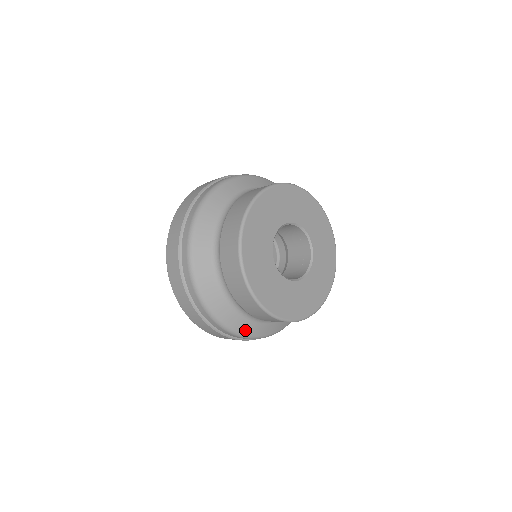
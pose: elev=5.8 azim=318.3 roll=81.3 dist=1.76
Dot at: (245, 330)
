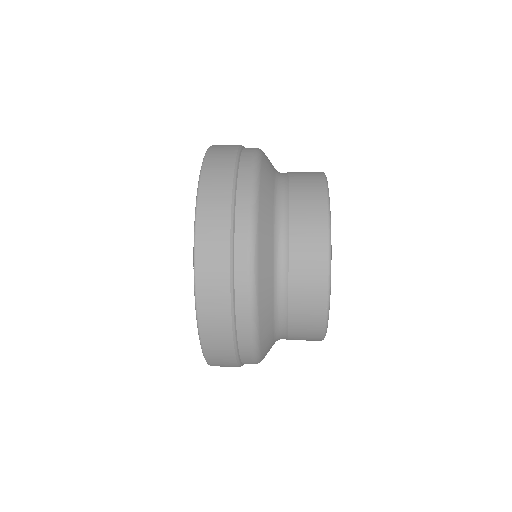
Dot at: occluded
